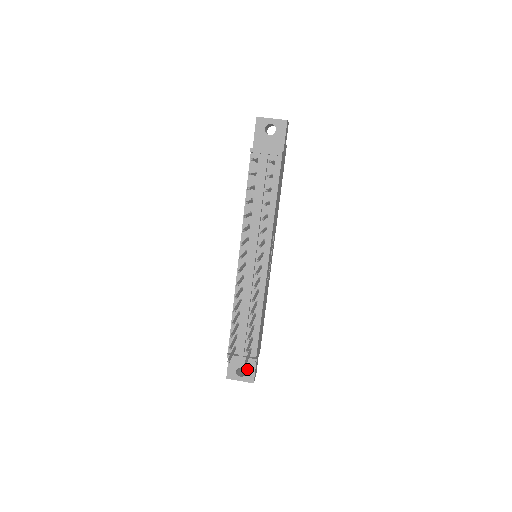
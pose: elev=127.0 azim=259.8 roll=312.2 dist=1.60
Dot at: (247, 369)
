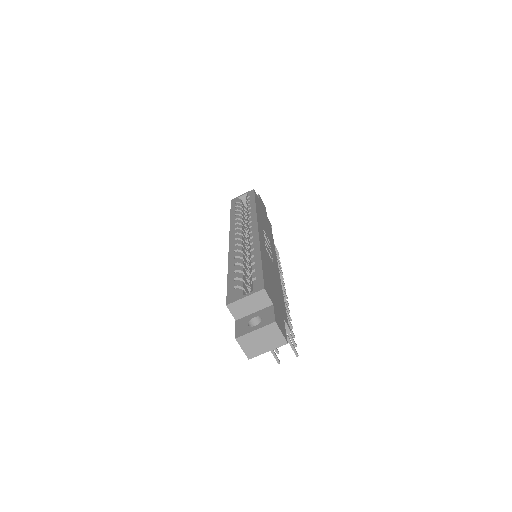
Dot at: occluded
